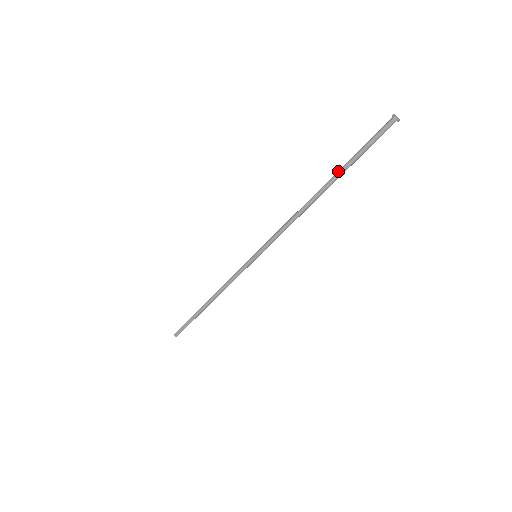
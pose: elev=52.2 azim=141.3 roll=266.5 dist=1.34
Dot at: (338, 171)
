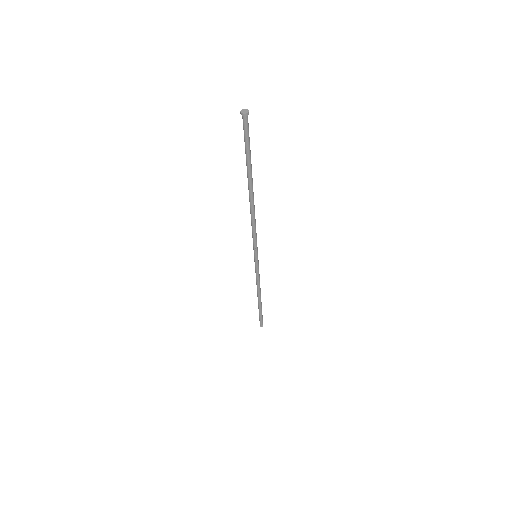
Dot at: (248, 172)
